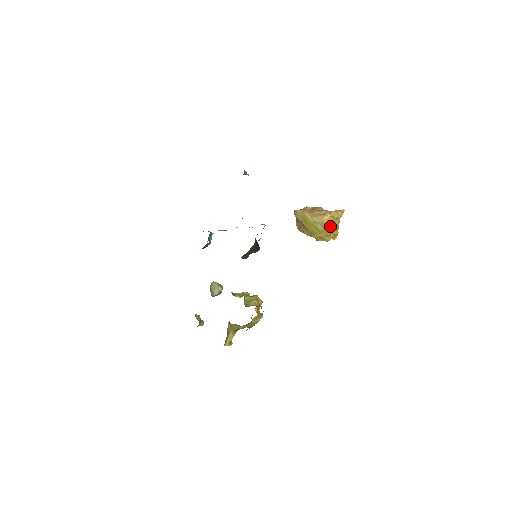
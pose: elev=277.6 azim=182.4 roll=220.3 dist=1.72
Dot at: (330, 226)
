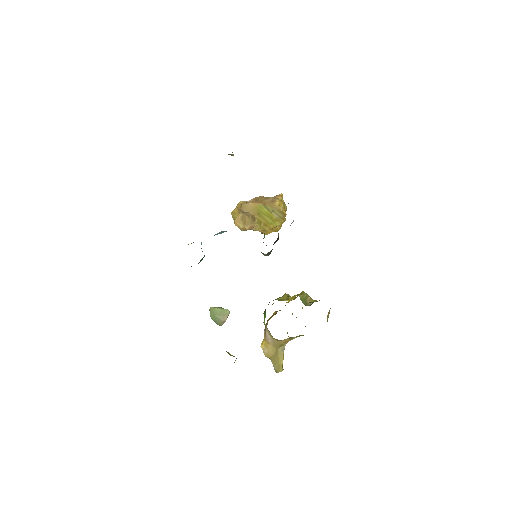
Dot at: (283, 211)
